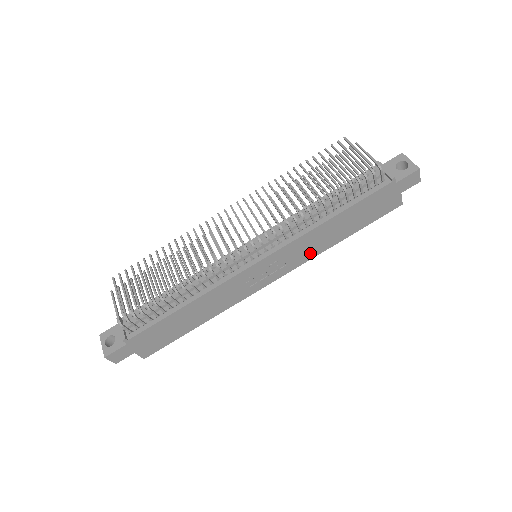
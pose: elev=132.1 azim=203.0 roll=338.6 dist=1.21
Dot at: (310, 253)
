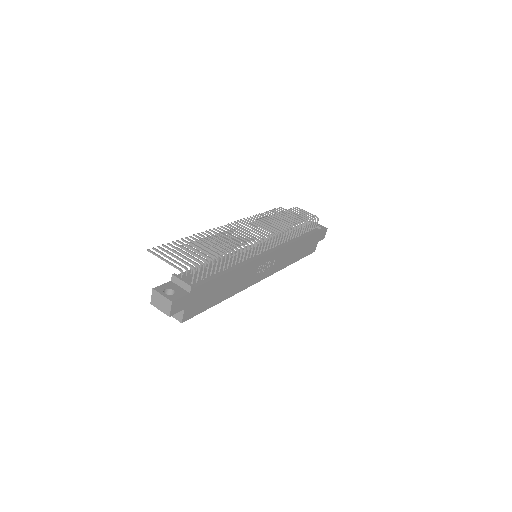
Dot at: (282, 264)
